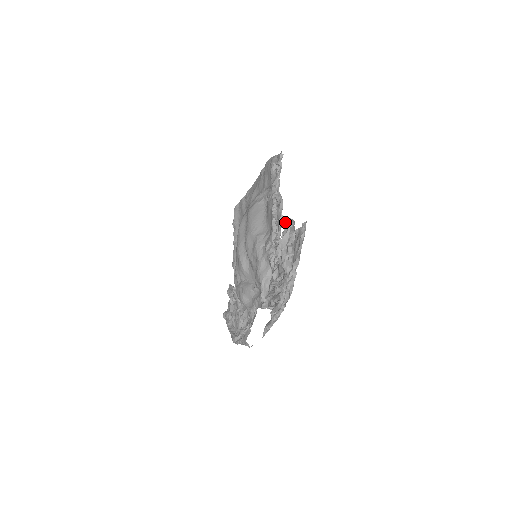
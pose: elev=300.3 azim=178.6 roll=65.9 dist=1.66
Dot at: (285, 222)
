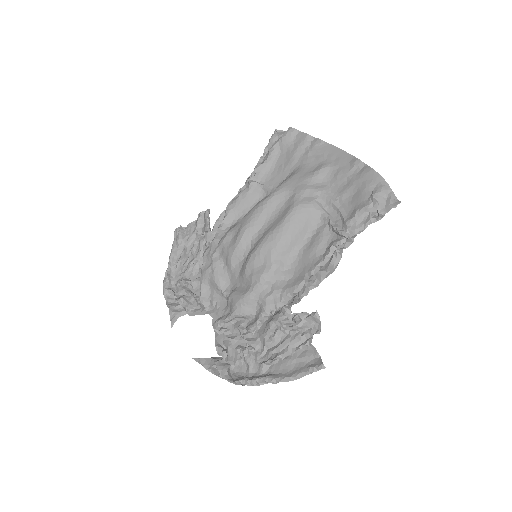
Dot at: (312, 316)
